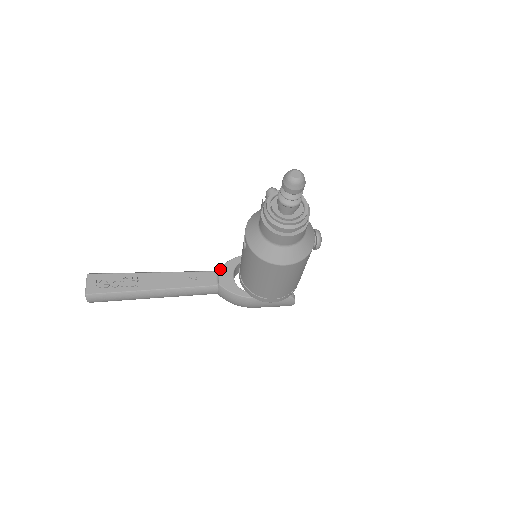
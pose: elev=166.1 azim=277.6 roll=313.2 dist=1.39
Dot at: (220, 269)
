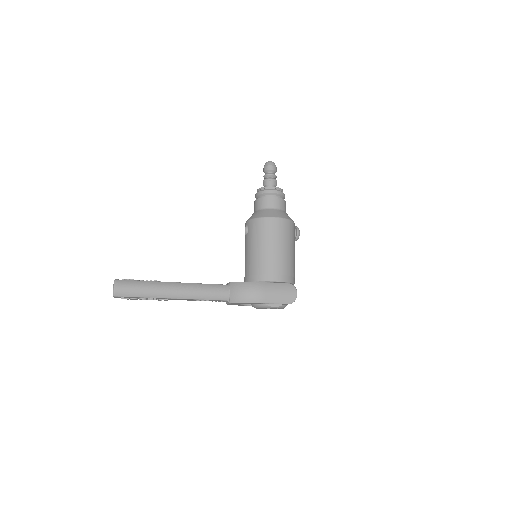
Dot at: occluded
